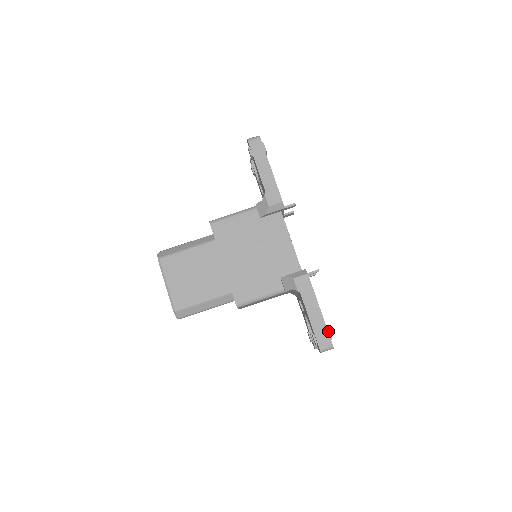
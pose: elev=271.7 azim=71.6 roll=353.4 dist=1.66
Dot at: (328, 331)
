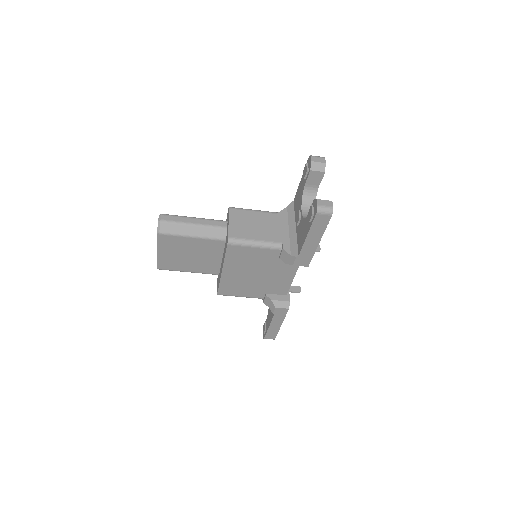
Dot at: (277, 332)
